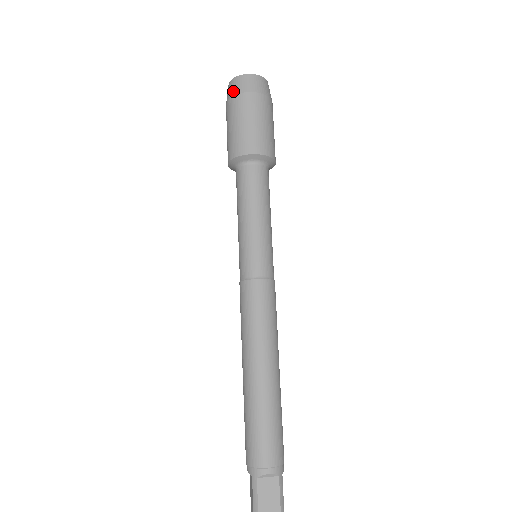
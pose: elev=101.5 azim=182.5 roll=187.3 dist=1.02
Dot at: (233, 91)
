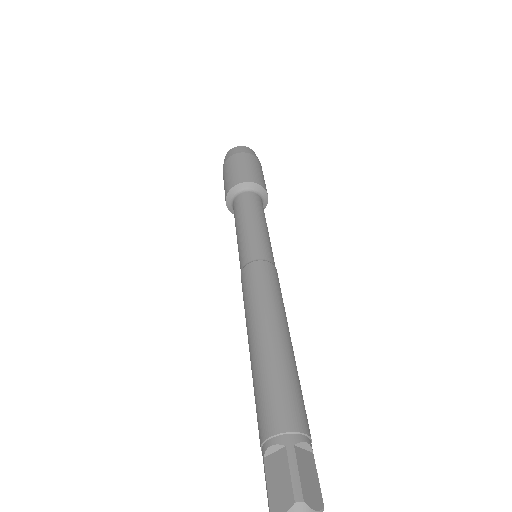
Dot at: occluded
